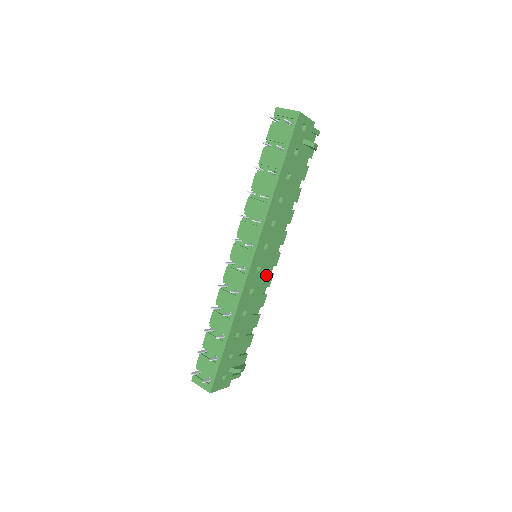
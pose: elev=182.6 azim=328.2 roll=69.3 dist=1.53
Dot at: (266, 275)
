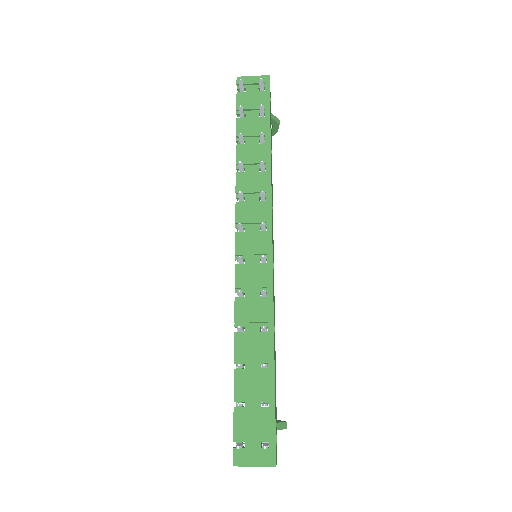
Dot at: occluded
